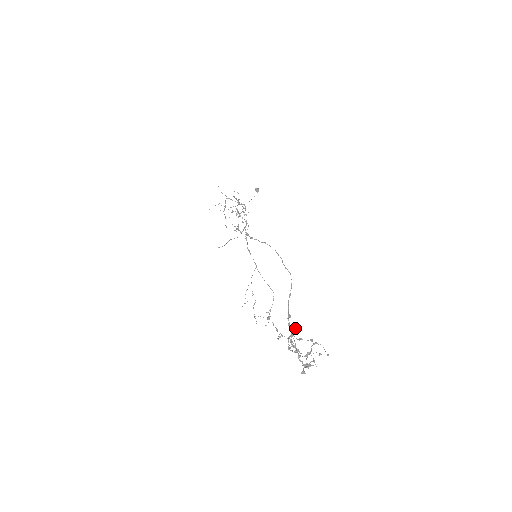
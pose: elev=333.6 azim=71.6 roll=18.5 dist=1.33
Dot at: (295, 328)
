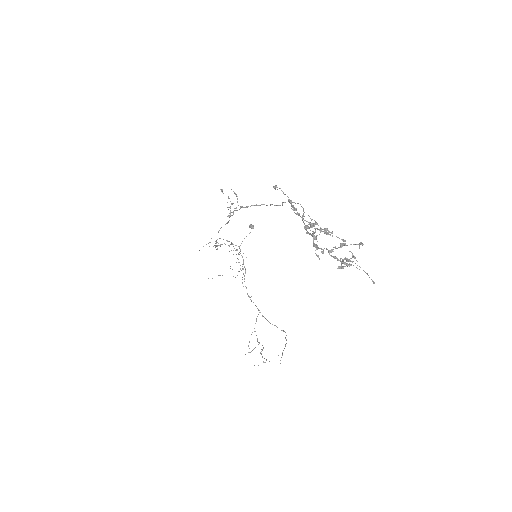
Dot at: (317, 241)
